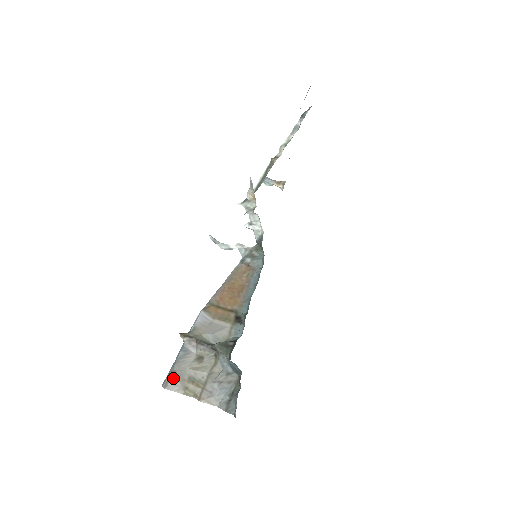
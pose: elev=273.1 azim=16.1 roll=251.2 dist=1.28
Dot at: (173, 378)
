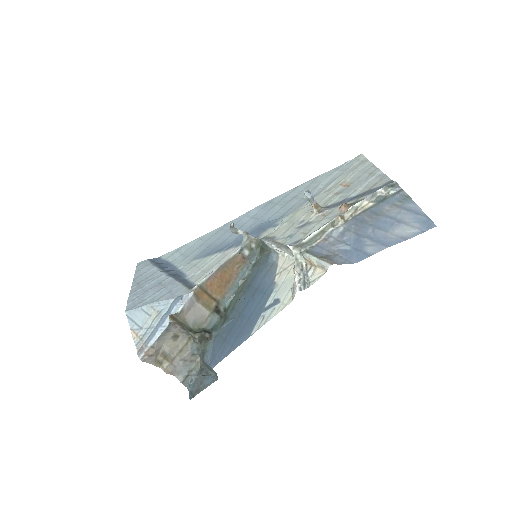
Dot at: (151, 354)
